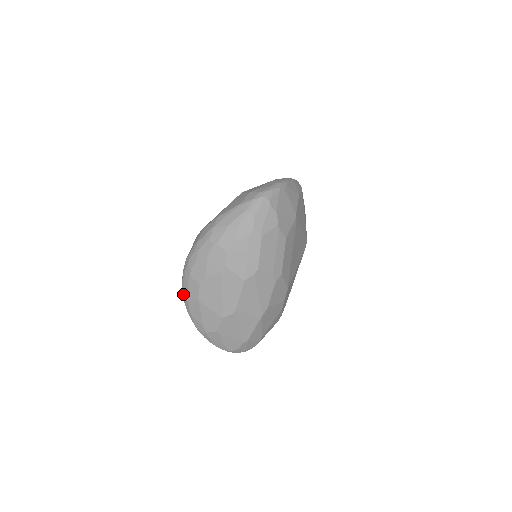
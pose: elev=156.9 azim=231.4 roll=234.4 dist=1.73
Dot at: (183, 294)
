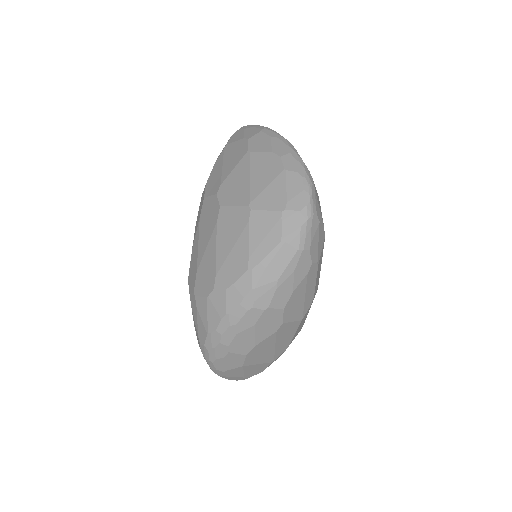
Dot at: (212, 367)
